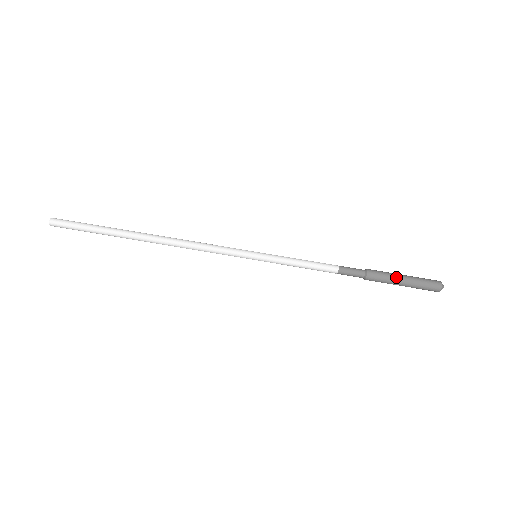
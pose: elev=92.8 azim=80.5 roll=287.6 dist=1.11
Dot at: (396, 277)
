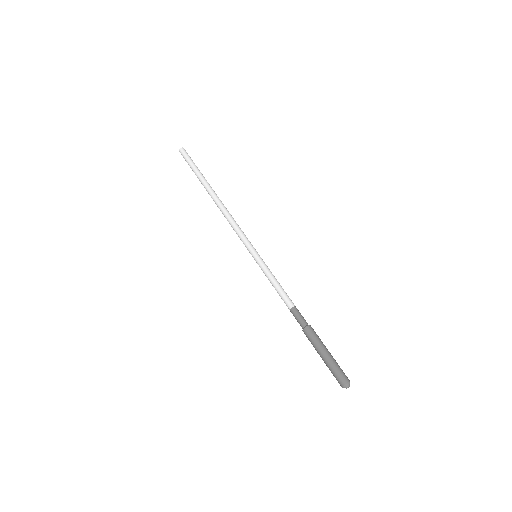
Dot at: (325, 346)
